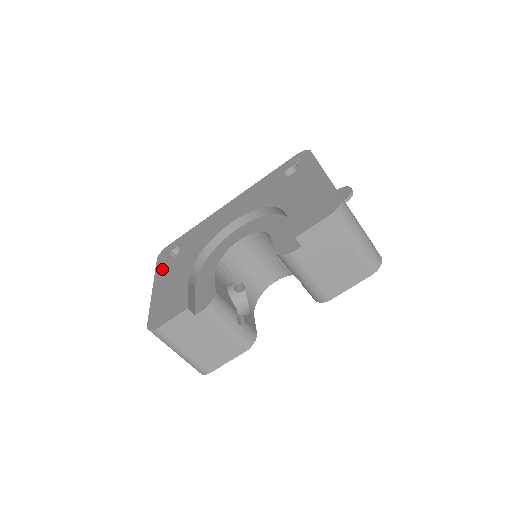
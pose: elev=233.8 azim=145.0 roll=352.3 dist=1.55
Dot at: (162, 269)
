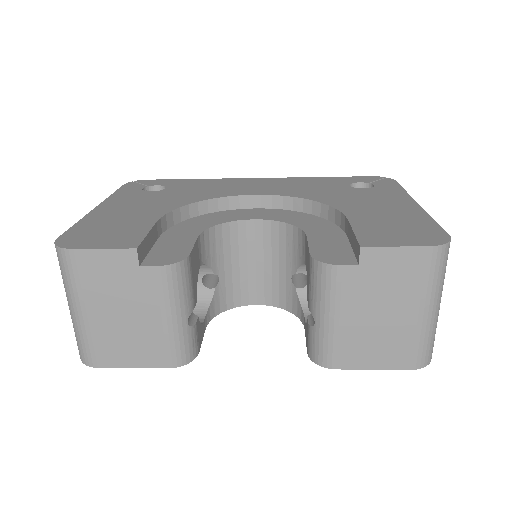
Dot at: (125, 195)
